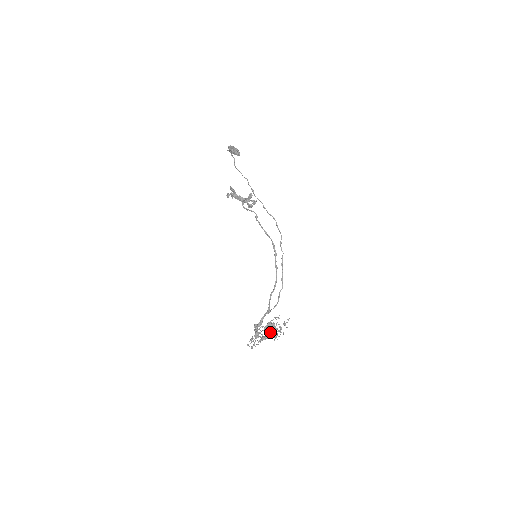
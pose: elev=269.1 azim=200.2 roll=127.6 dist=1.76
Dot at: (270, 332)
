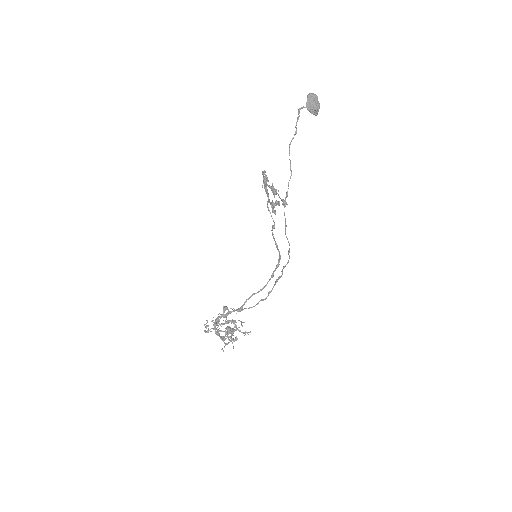
Dot at: (224, 336)
